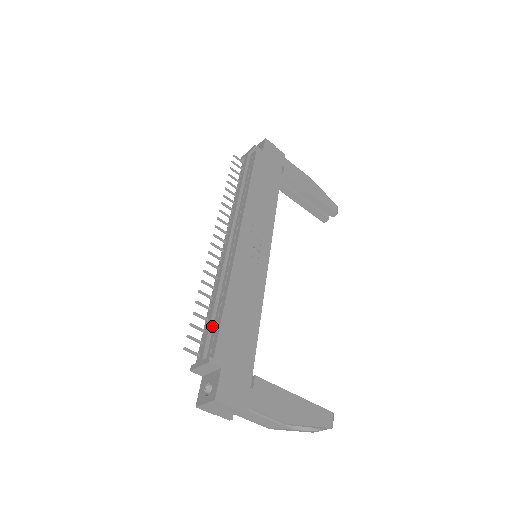
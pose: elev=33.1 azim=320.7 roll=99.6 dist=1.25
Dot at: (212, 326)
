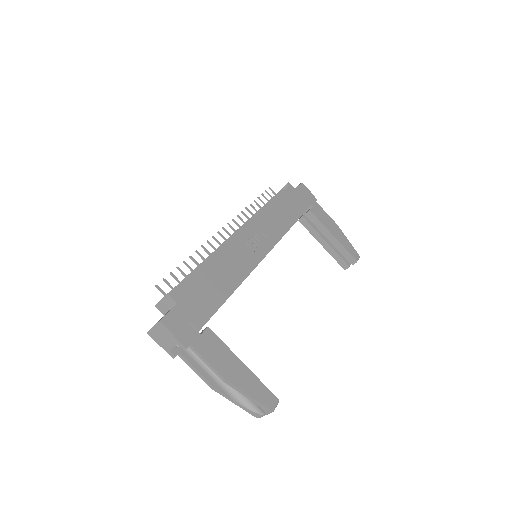
Dot at: (187, 279)
